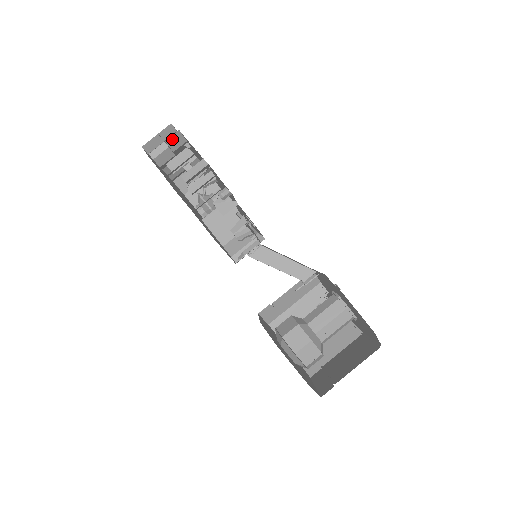
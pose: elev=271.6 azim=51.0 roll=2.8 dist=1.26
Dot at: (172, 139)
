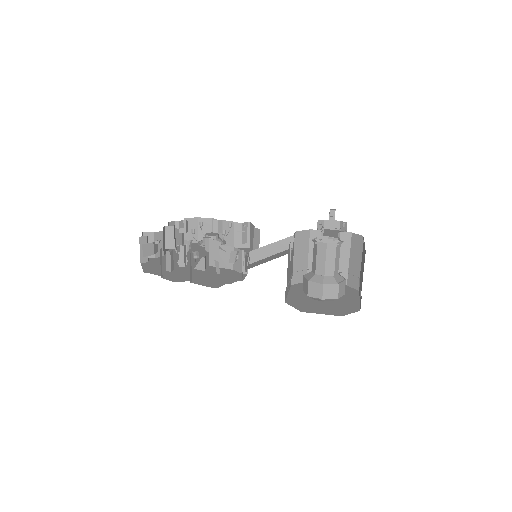
Dot at: (145, 252)
